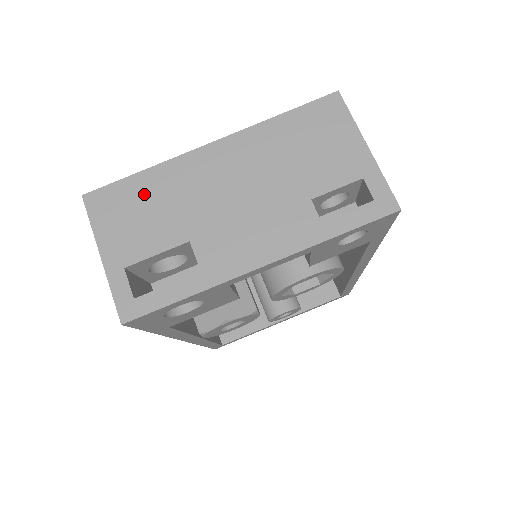
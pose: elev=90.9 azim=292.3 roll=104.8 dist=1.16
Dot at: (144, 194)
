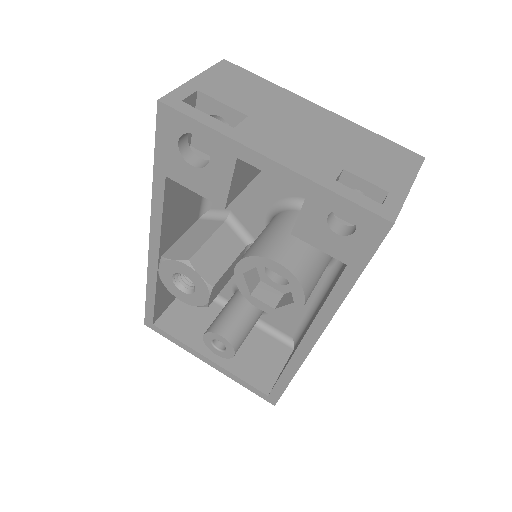
Dot at: (255, 86)
